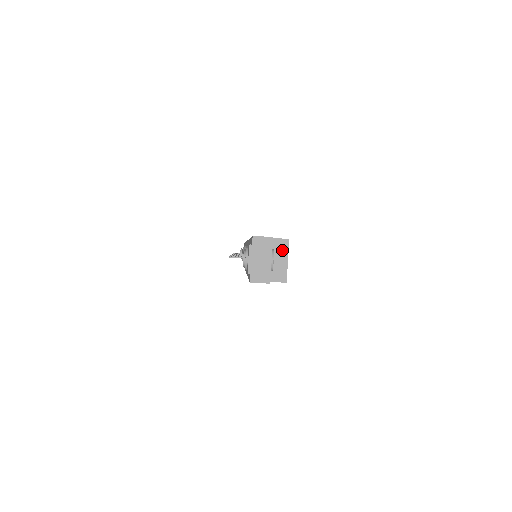
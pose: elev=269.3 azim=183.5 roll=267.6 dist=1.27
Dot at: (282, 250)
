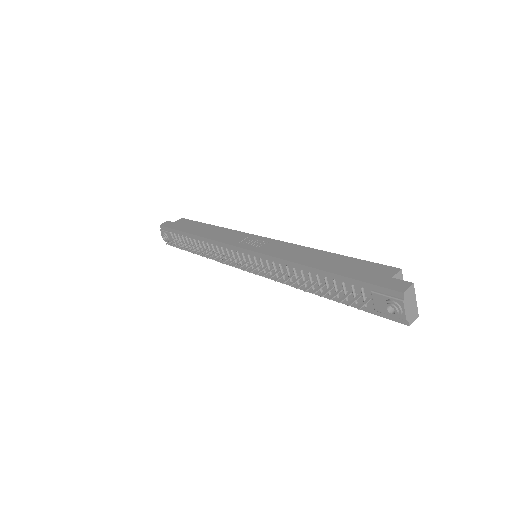
Dot at: occluded
